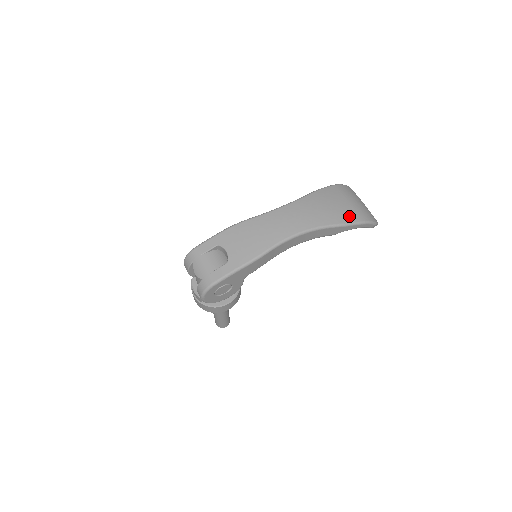
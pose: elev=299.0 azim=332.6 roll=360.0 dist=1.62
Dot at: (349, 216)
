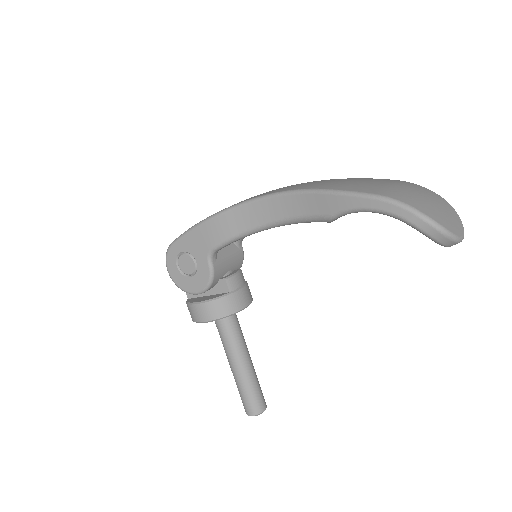
Dot at: (360, 187)
